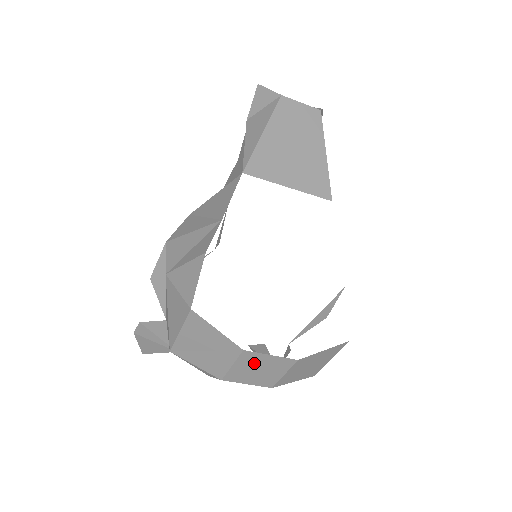
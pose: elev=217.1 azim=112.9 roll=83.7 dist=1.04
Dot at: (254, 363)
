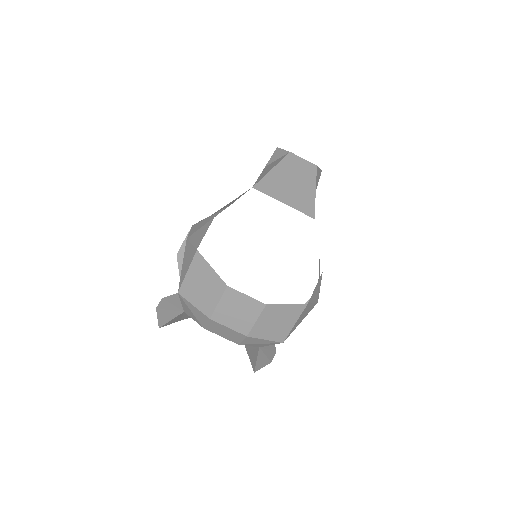
Dot at: (234, 302)
